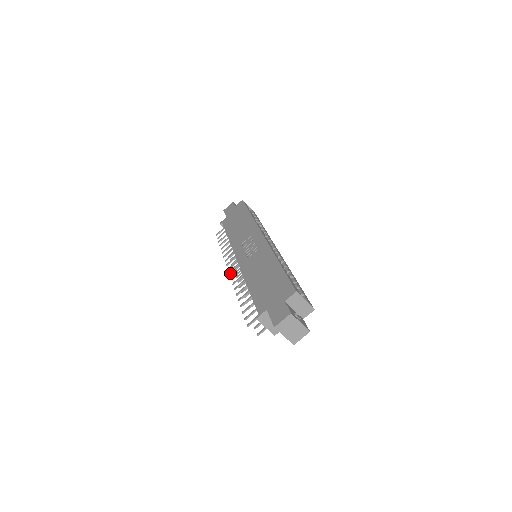
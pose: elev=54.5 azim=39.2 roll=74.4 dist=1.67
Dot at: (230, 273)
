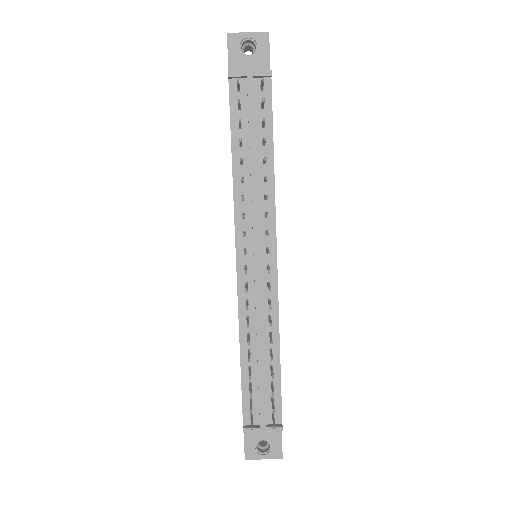
Dot at: occluded
